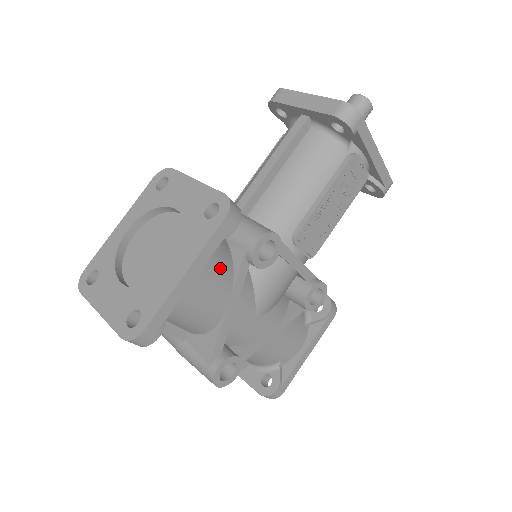
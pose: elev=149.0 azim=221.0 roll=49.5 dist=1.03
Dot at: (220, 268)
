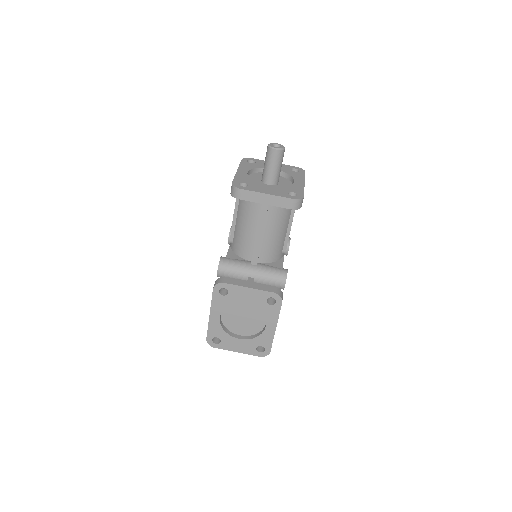
Dot at: occluded
